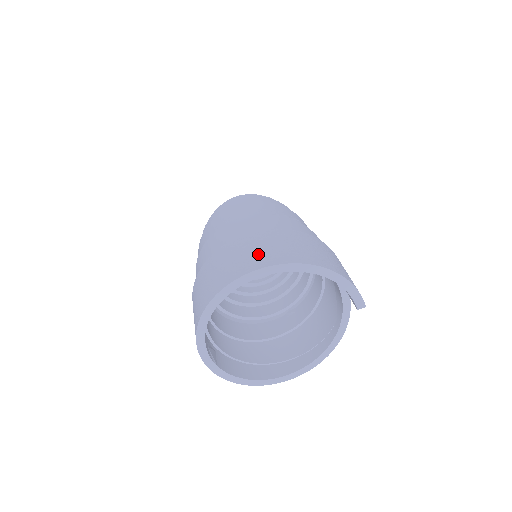
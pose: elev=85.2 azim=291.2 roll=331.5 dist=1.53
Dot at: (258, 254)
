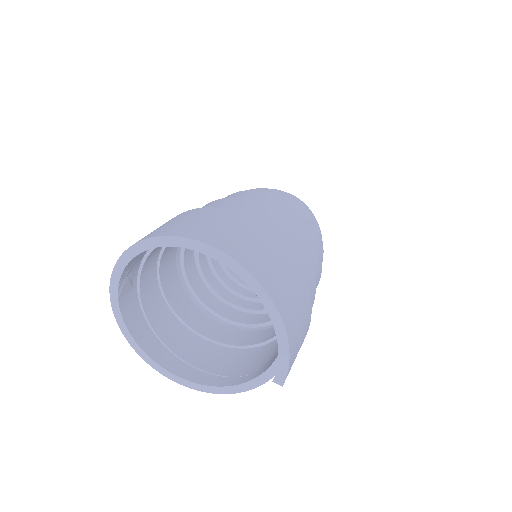
Dot at: (239, 241)
